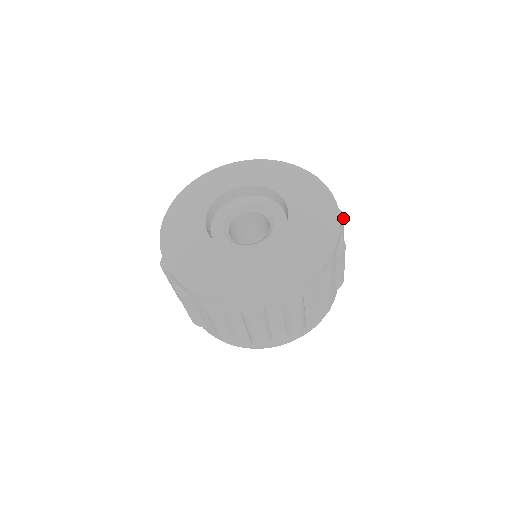
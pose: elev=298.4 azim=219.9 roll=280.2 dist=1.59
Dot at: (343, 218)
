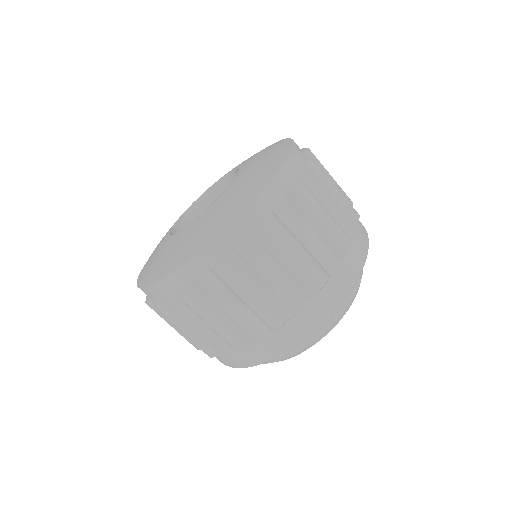
Dot at: occluded
